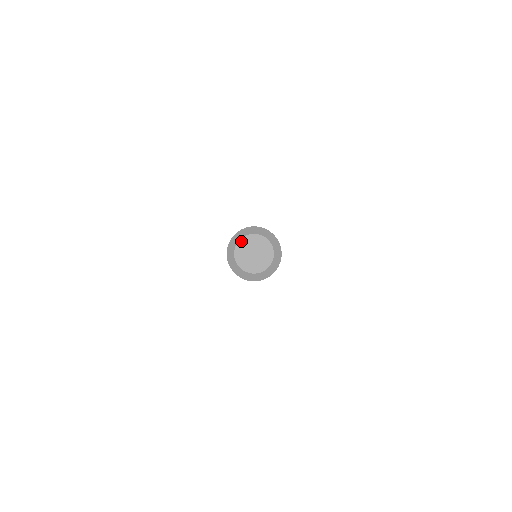
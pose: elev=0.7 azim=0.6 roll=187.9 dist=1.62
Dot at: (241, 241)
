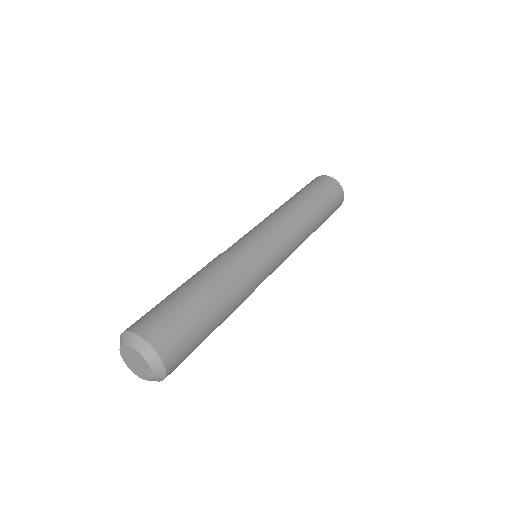
Dot at: (122, 347)
